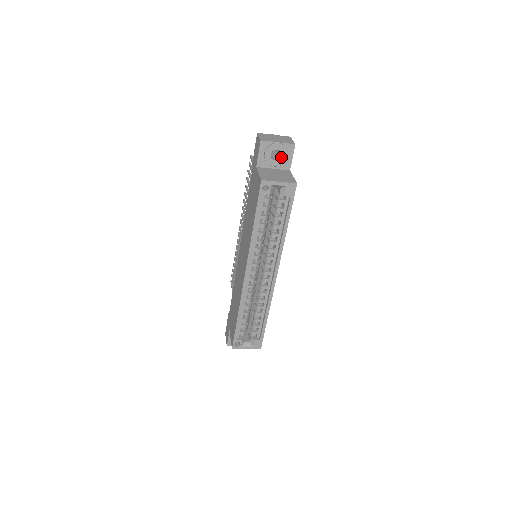
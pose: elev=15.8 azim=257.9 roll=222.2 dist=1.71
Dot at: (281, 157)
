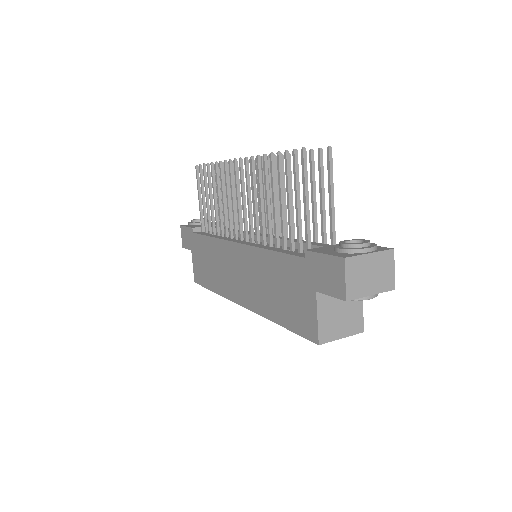
Dot at: occluded
